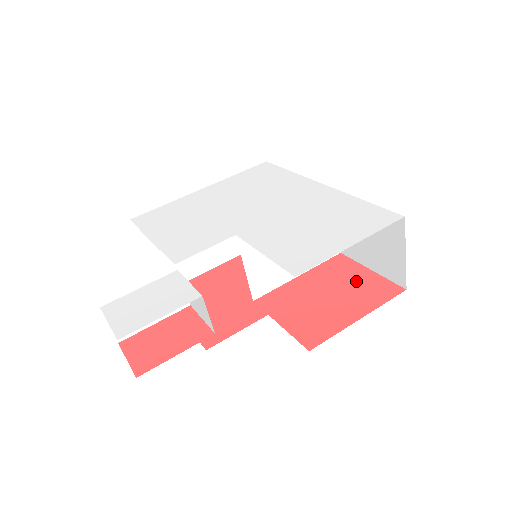
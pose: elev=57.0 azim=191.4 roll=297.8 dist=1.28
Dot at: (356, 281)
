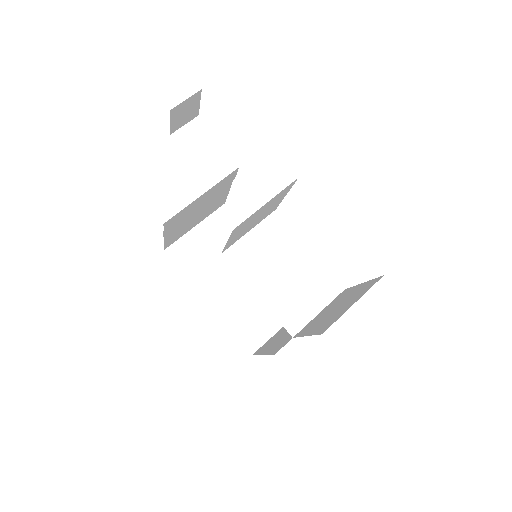
Dot at: occluded
